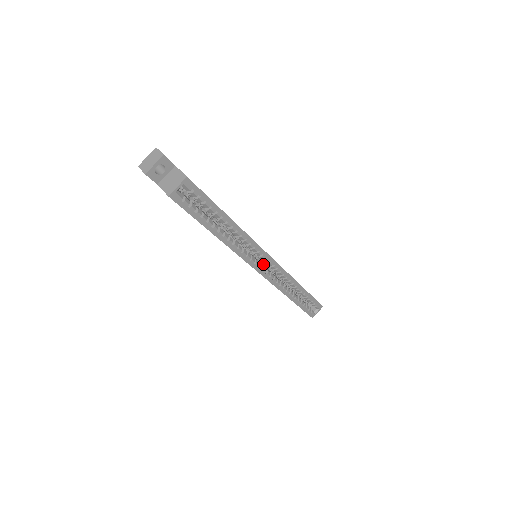
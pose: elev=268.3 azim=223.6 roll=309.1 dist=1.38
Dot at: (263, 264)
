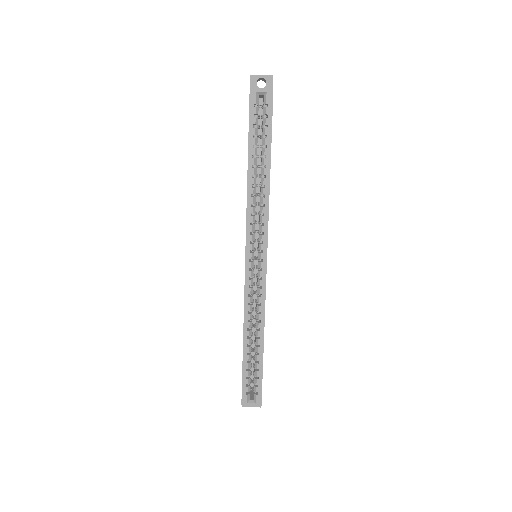
Dot at: occluded
